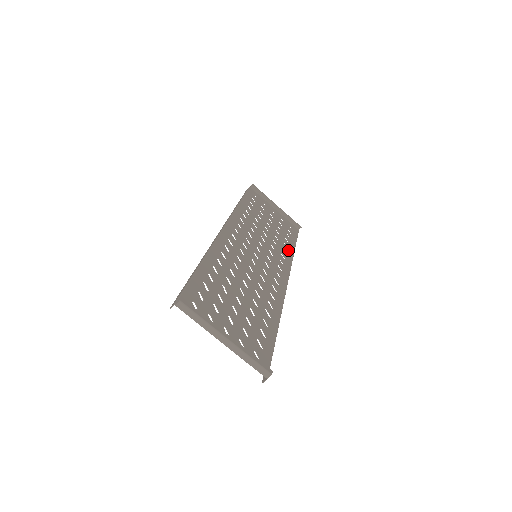
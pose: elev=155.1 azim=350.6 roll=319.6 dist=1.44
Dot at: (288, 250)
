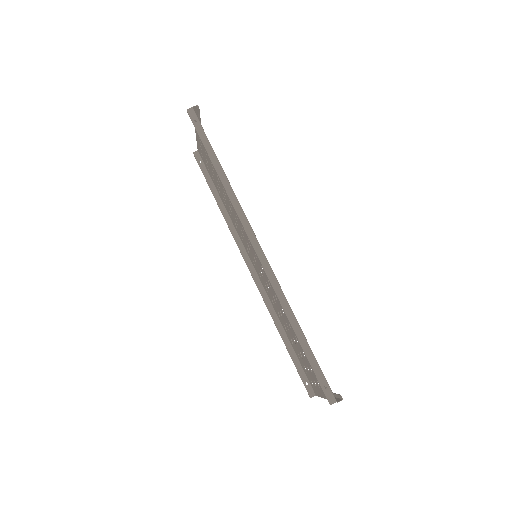
Dot at: (227, 208)
